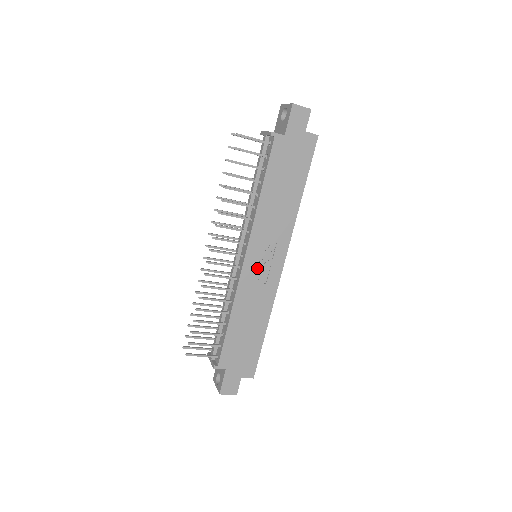
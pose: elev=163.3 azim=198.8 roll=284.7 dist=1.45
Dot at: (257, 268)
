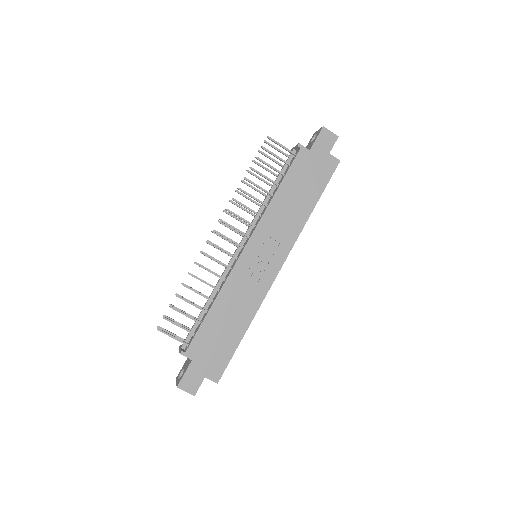
Dot at: (253, 263)
